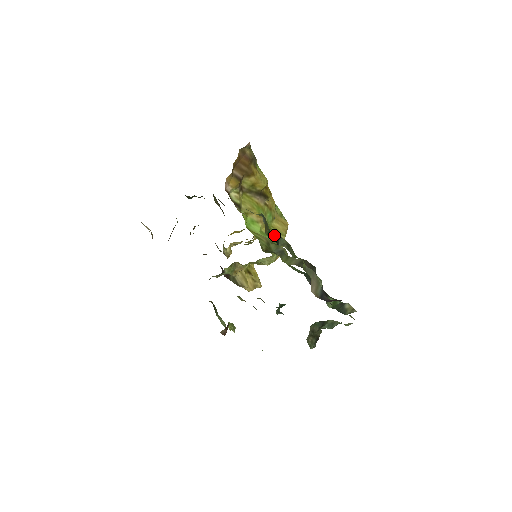
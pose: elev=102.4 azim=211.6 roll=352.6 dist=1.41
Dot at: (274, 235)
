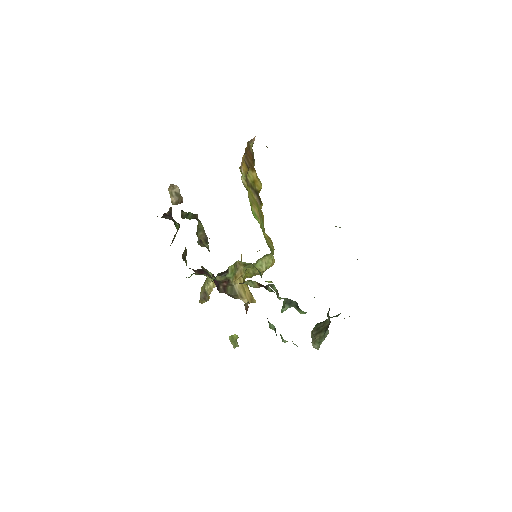
Dot at: occluded
